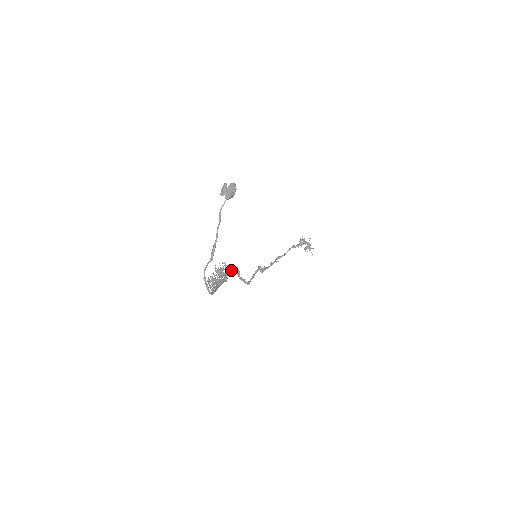
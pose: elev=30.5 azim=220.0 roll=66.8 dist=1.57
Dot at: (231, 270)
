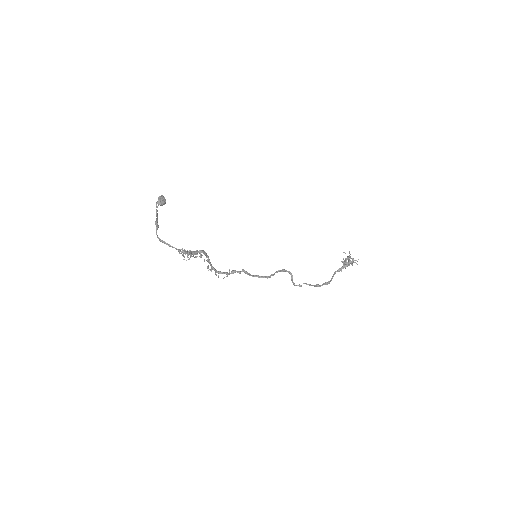
Dot at: (233, 271)
